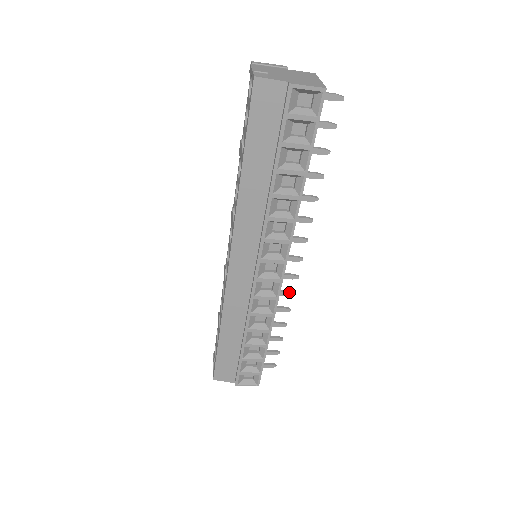
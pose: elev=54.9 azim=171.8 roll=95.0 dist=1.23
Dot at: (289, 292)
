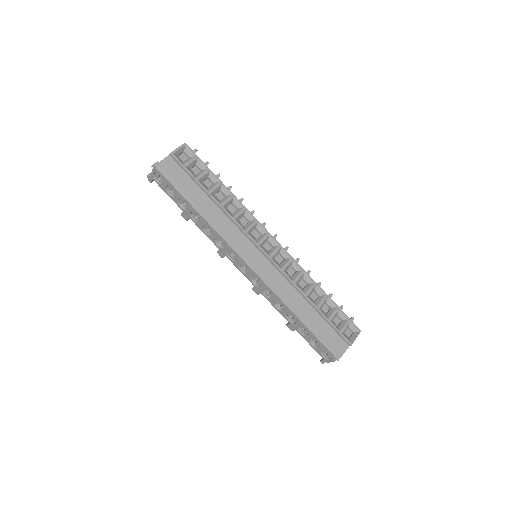
Dot at: occluded
